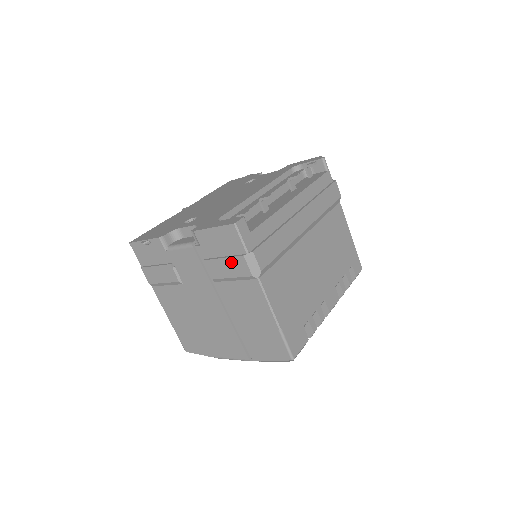
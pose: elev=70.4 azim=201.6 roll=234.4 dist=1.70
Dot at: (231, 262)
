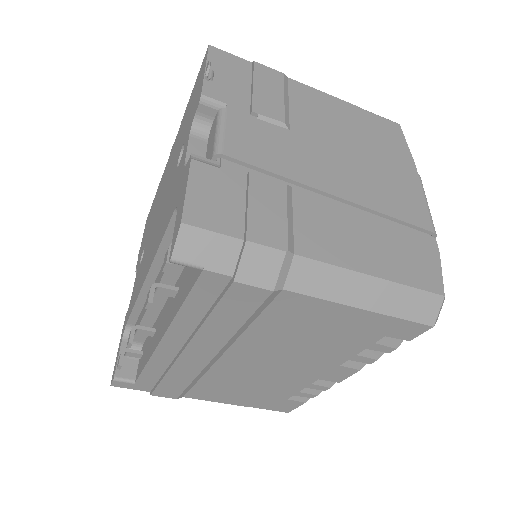
Dot at: occluded
